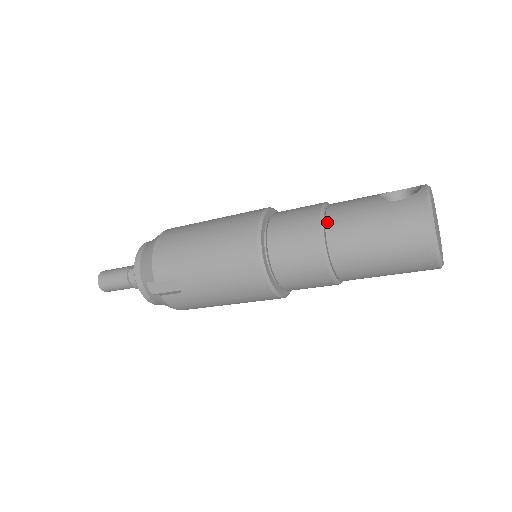
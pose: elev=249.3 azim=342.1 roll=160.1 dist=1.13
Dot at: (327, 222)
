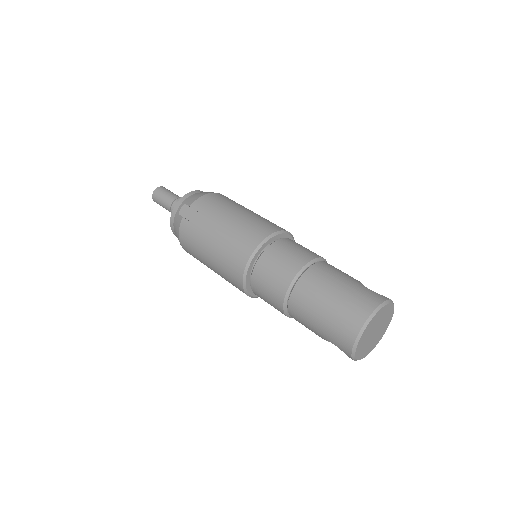
Dot at: (318, 263)
